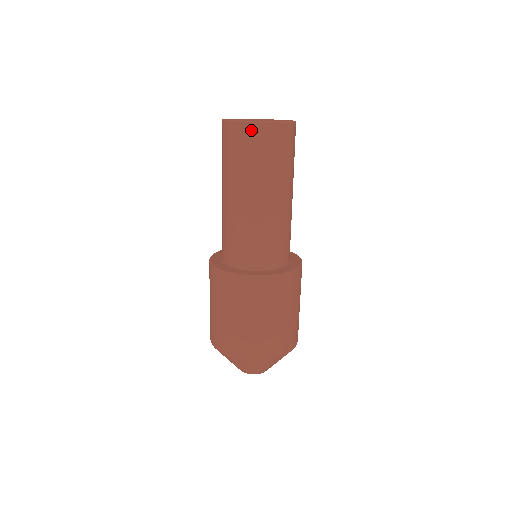
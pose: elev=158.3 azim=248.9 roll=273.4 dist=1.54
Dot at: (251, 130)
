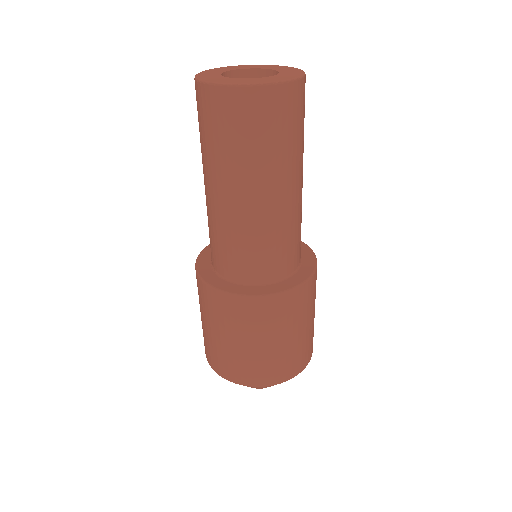
Dot at: (254, 98)
